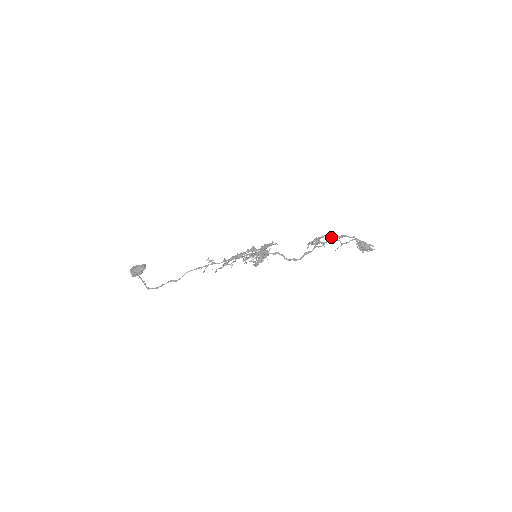
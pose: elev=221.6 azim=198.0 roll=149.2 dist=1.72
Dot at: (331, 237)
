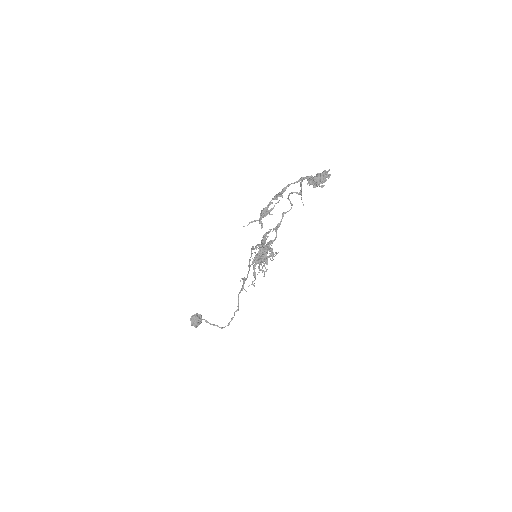
Dot at: (281, 196)
